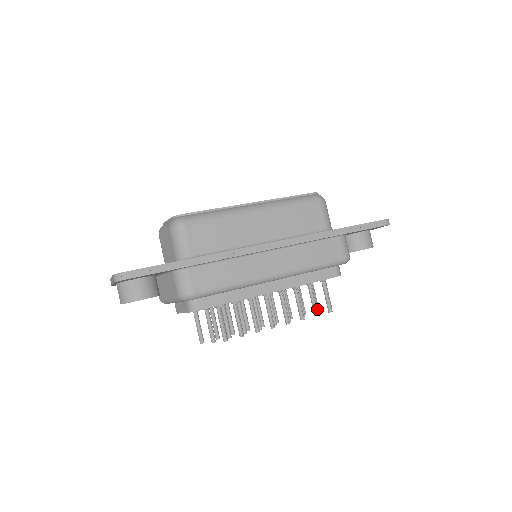
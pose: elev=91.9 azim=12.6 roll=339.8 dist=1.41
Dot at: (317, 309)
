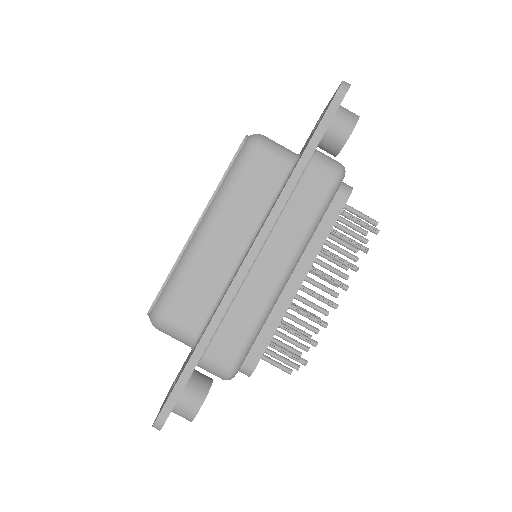
Dot at: (362, 239)
